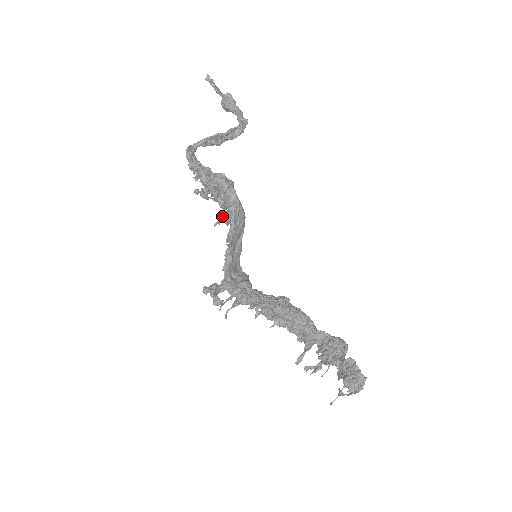
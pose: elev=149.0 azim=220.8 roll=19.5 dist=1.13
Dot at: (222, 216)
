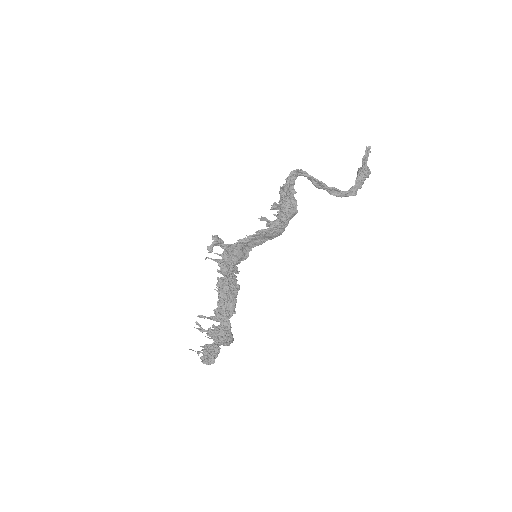
Dot at: (267, 219)
